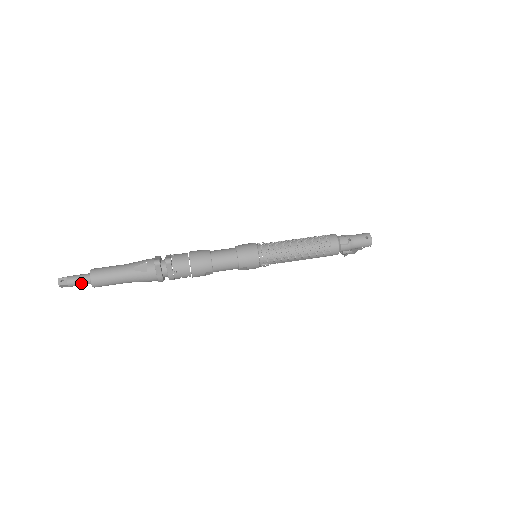
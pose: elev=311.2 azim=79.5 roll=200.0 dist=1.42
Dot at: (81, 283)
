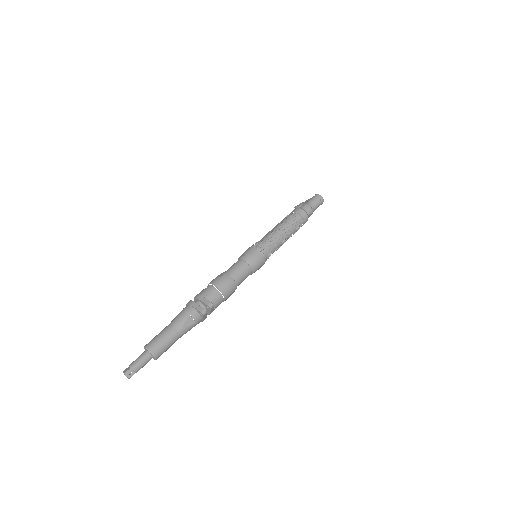
Dot at: (145, 364)
